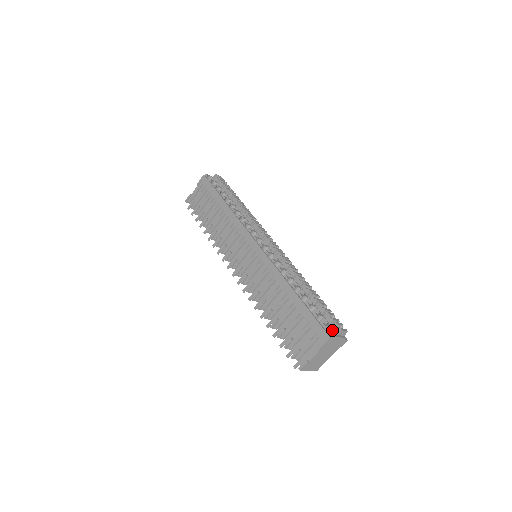
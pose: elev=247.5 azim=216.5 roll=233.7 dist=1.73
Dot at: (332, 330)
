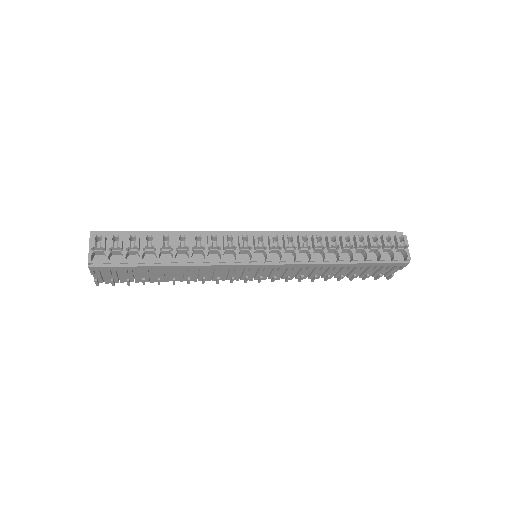
Dot at: (398, 250)
